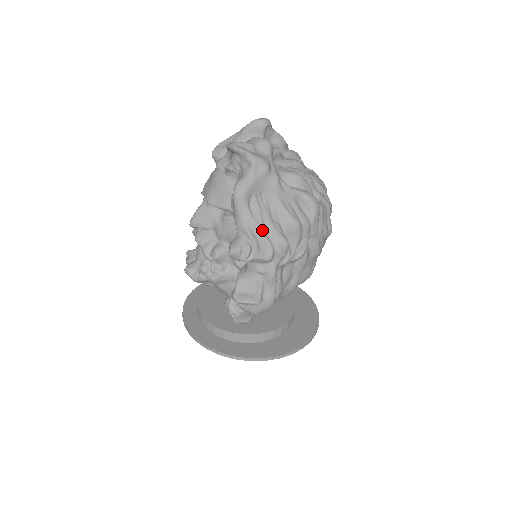
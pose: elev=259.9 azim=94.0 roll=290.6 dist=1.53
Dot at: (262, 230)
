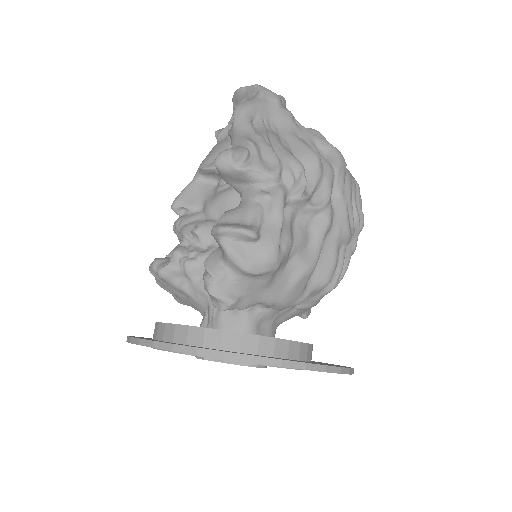
Dot at: (267, 143)
